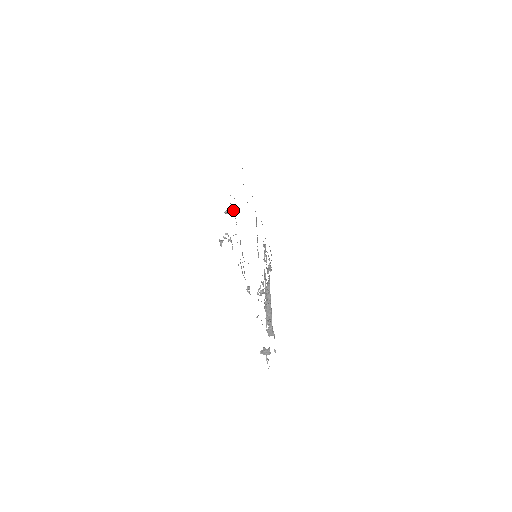
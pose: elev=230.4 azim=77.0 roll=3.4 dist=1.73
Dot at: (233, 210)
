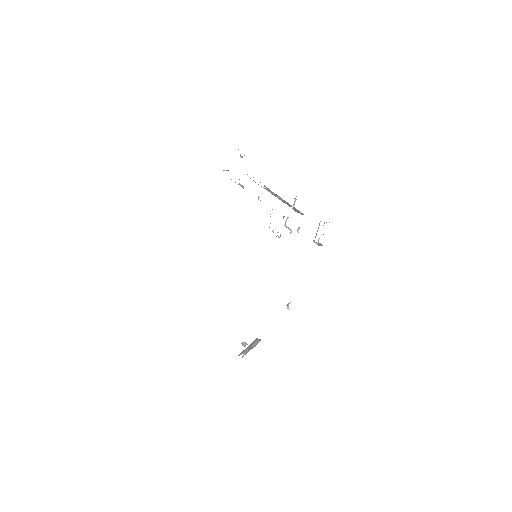
Dot at: occluded
